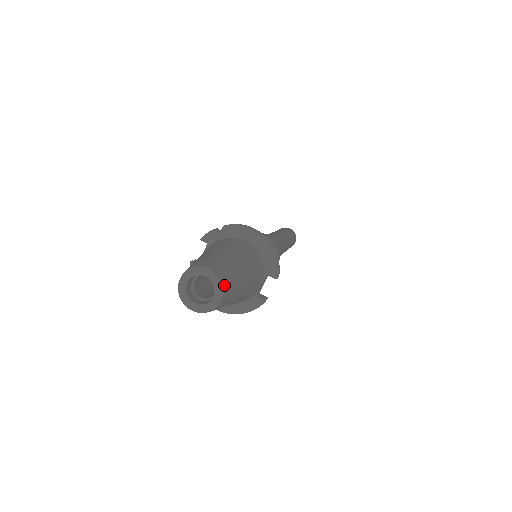
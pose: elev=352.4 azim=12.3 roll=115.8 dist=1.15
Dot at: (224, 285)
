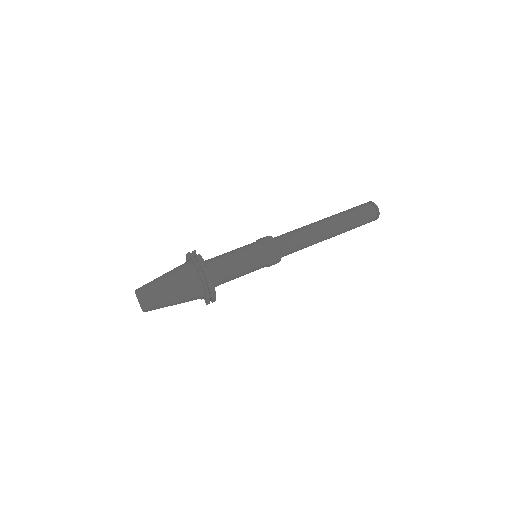
Dot at: (146, 311)
